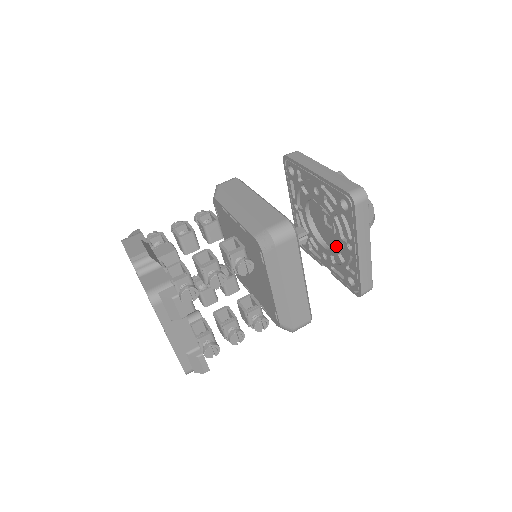
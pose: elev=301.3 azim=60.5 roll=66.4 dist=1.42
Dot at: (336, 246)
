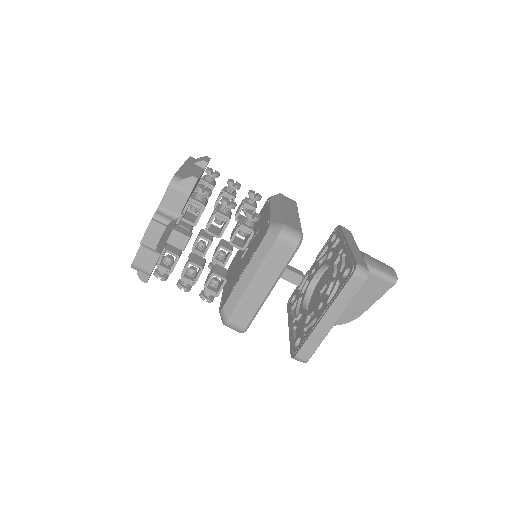
Dot at: (321, 283)
